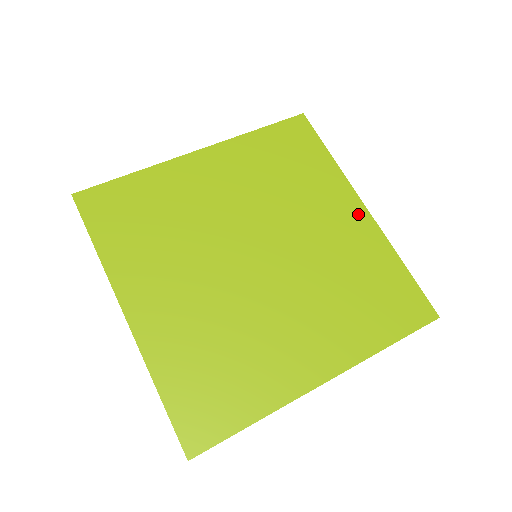
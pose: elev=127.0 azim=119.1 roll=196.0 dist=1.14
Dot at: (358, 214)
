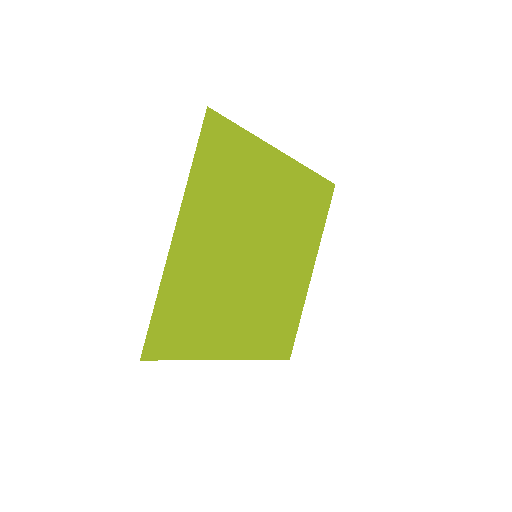
Dot at: (282, 163)
